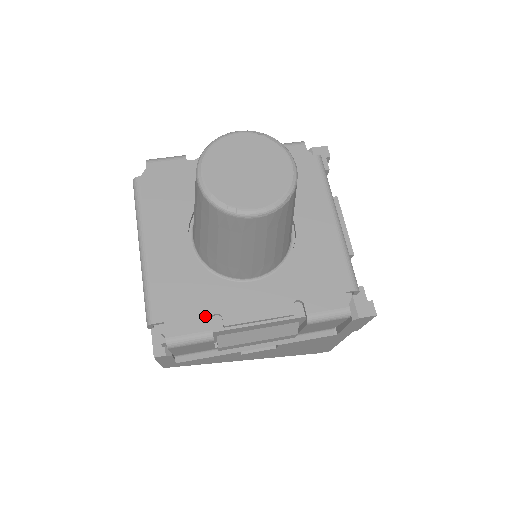
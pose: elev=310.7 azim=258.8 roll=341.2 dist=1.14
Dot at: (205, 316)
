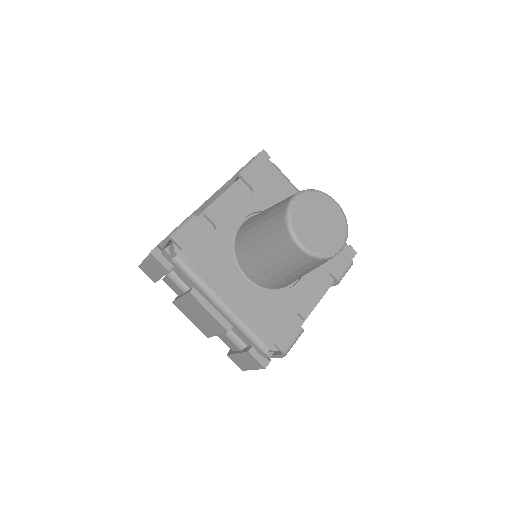
Dot at: (292, 322)
